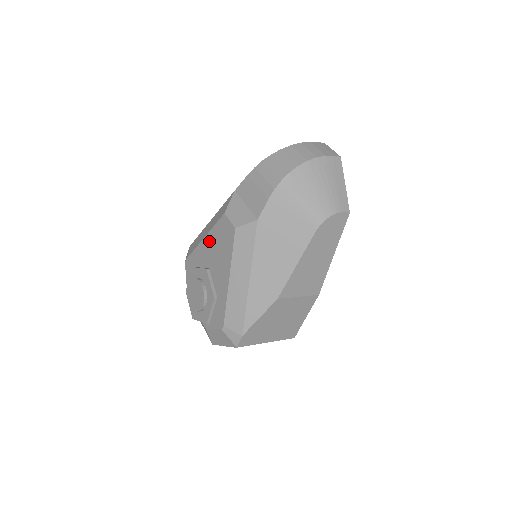
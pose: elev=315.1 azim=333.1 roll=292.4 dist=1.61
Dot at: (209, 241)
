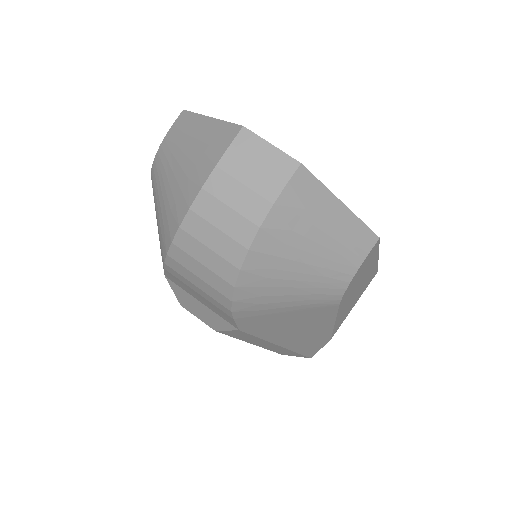
Dot at: occluded
